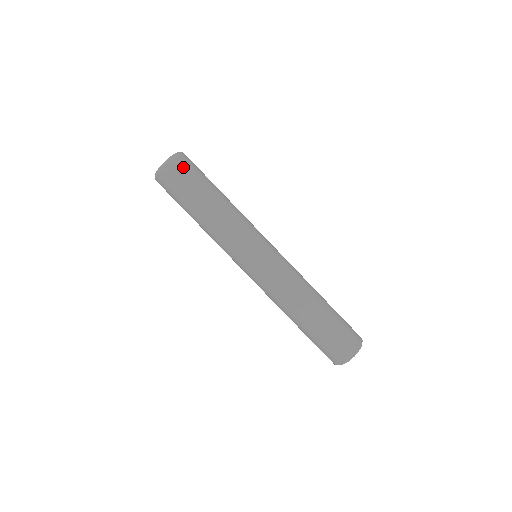
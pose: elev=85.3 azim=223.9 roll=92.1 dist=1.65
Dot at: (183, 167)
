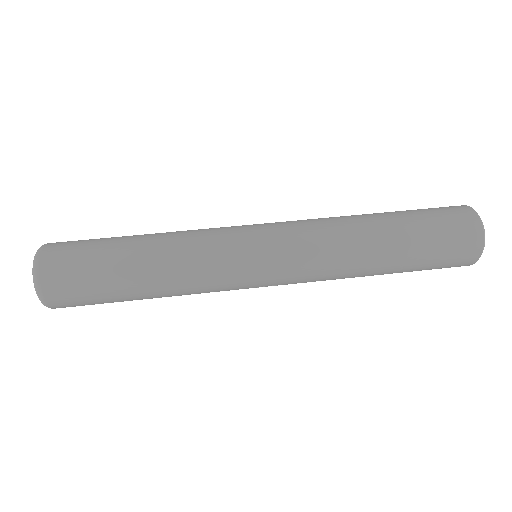
Dot at: (60, 266)
